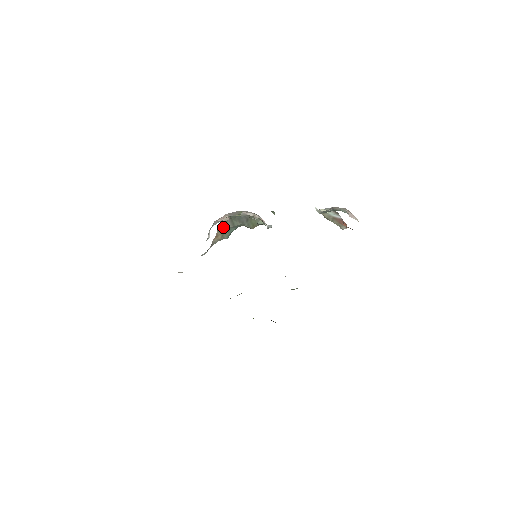
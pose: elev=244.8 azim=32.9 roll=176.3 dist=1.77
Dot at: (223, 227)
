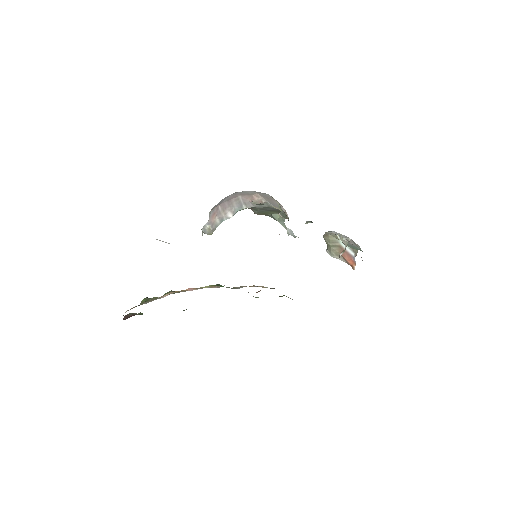
Dot at: occluded
